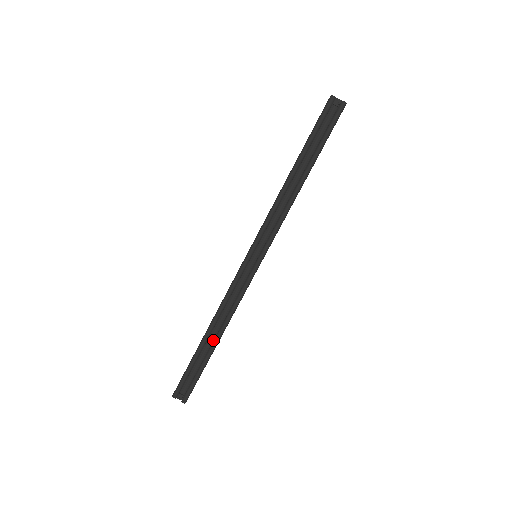
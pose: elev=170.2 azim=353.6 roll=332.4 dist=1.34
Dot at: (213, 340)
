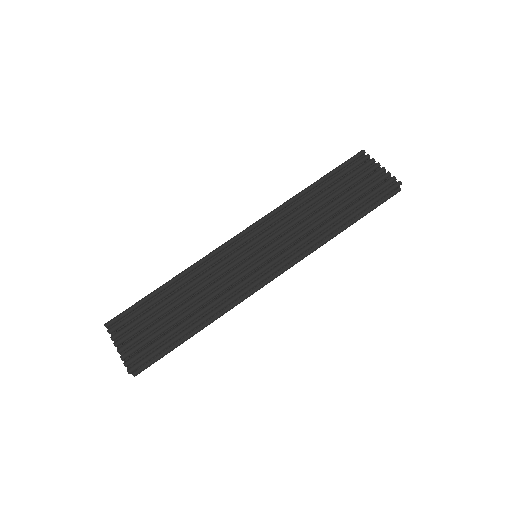
Dot at: (196, 328)
